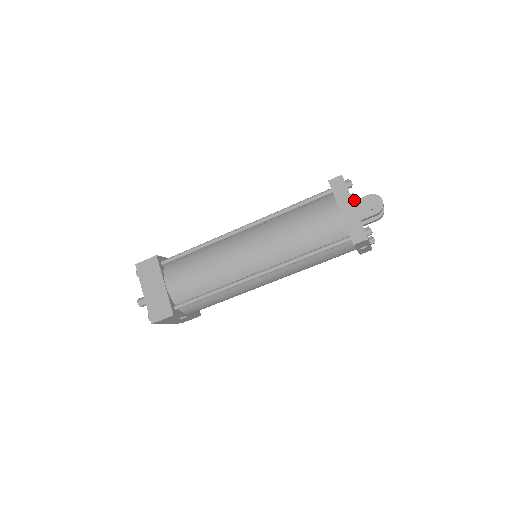
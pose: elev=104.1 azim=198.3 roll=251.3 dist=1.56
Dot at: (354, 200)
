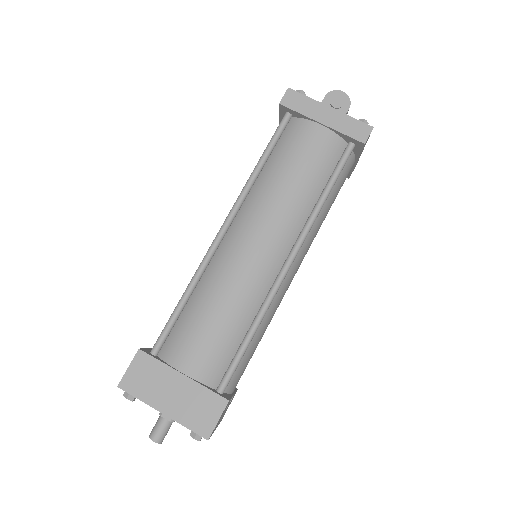
Dot at: occluded
